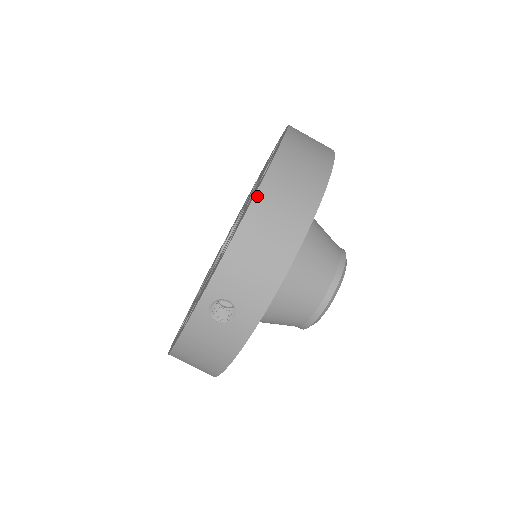
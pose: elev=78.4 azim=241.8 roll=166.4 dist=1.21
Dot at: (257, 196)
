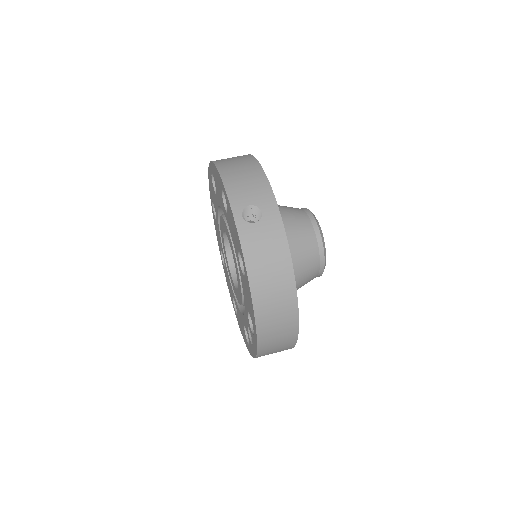
Dot at: (217, 165)
